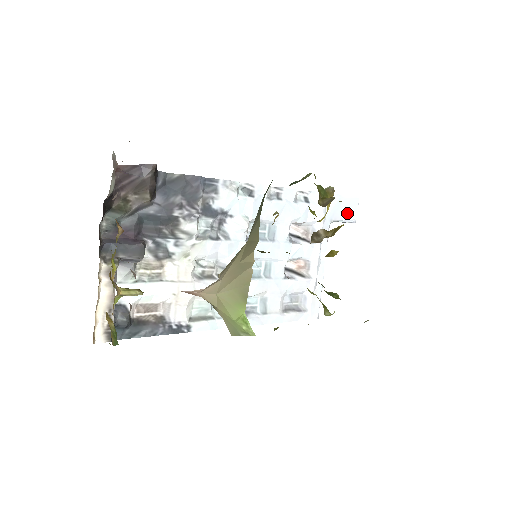
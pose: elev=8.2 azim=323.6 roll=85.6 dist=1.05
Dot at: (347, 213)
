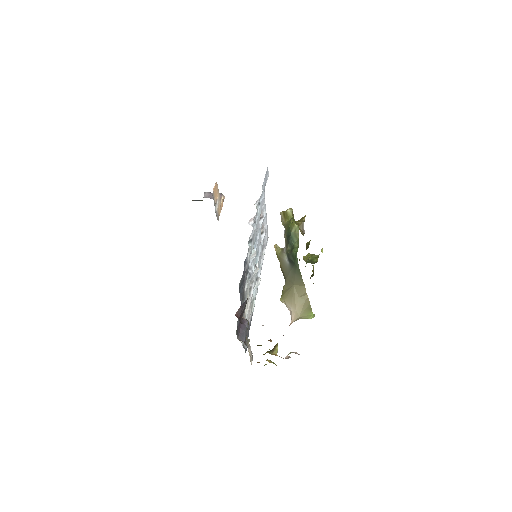
Dot at: (266, 179)
